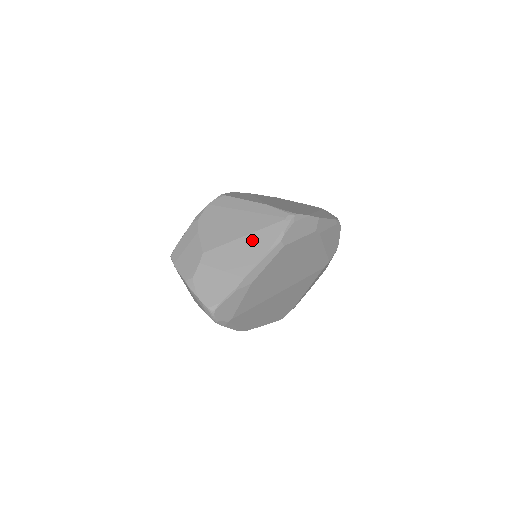
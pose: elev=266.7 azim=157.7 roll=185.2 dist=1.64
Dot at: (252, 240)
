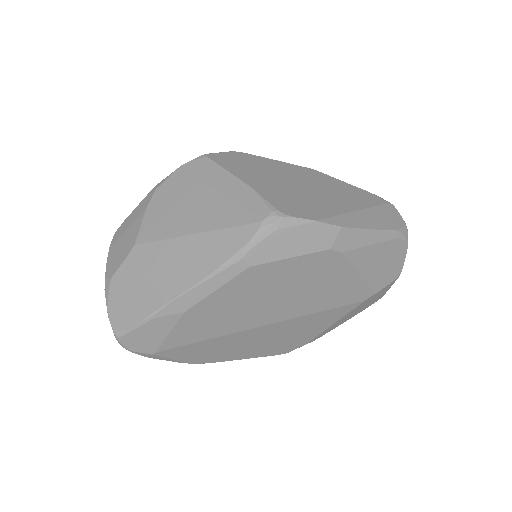
Dot at: (201, 244)
